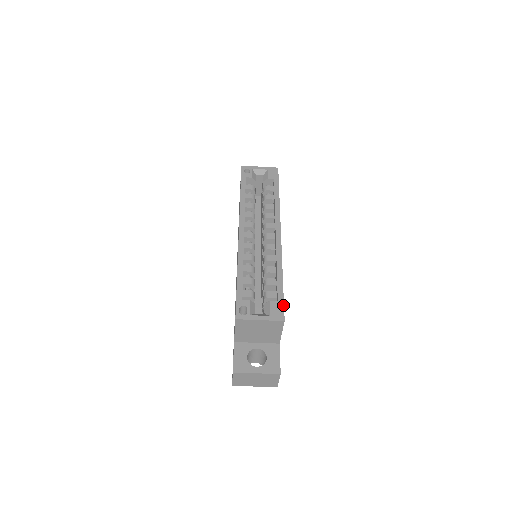
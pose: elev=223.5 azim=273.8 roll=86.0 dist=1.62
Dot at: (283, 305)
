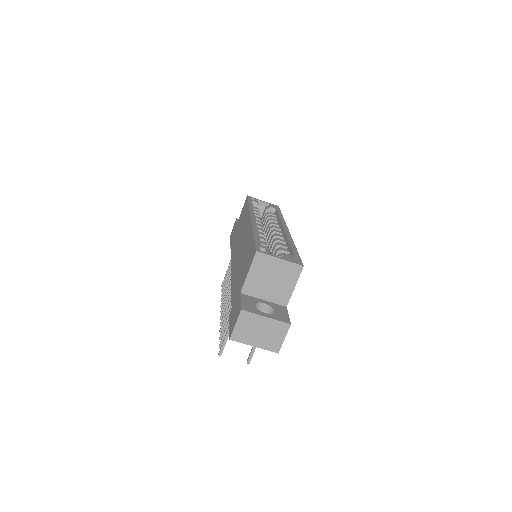
Dot at: (300, 259)
